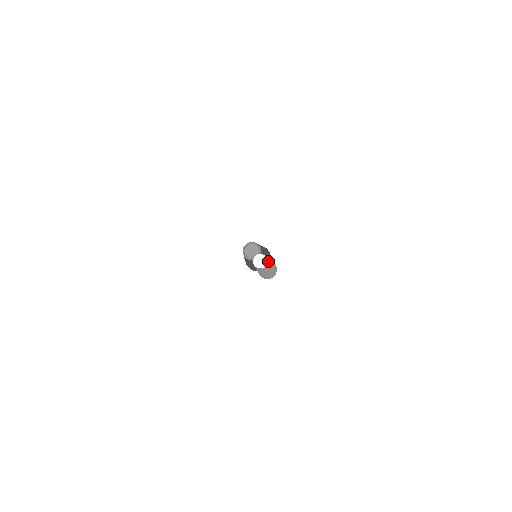
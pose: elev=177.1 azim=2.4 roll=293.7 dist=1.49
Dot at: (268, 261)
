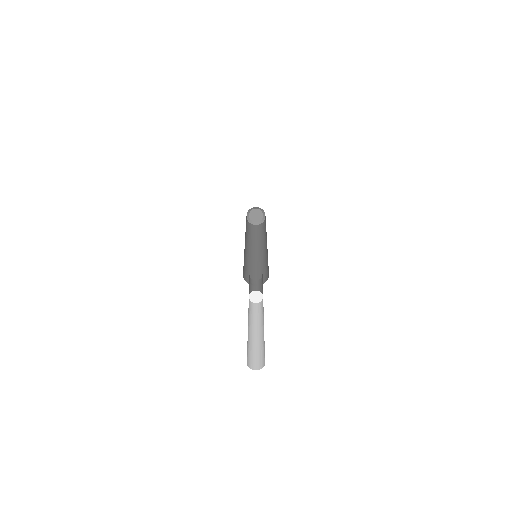
Dot at: occluded
